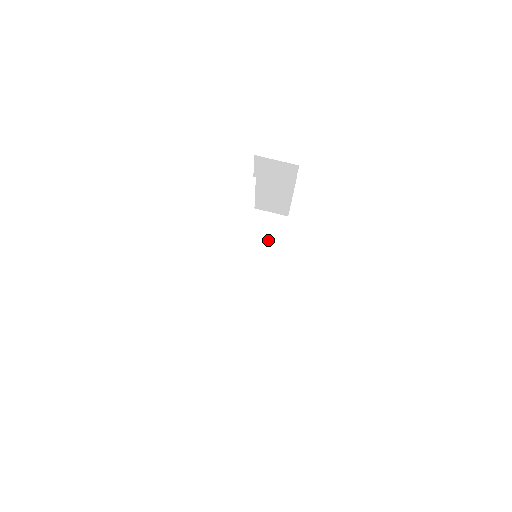
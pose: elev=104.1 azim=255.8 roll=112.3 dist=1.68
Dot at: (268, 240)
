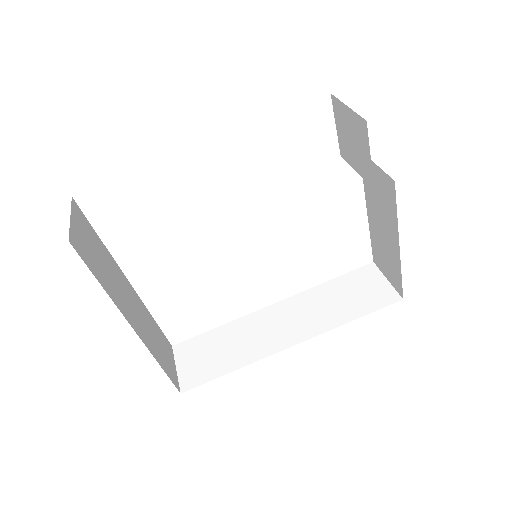
Dot at: (344, 303)
